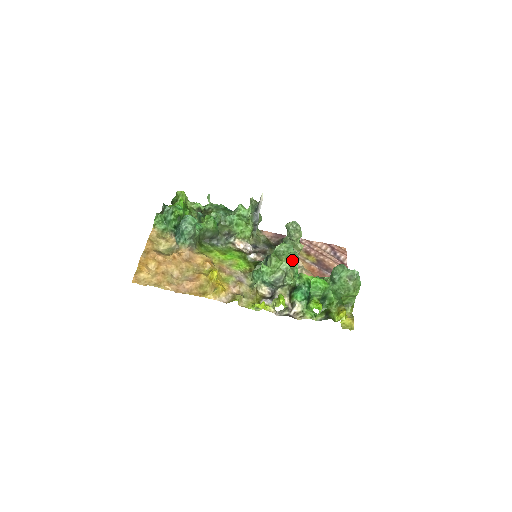
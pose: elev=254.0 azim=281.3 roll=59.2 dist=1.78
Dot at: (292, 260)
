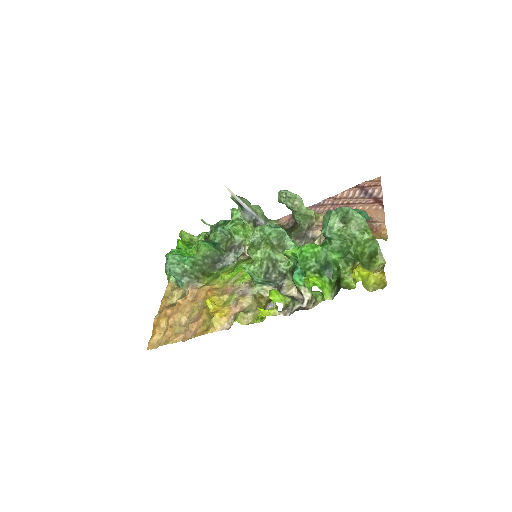
Dot at: (280, 240)
